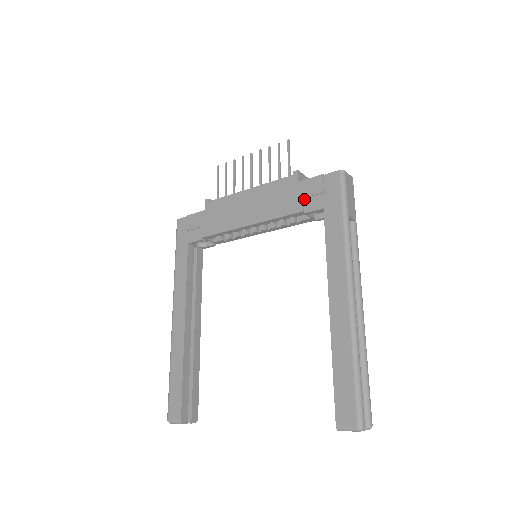
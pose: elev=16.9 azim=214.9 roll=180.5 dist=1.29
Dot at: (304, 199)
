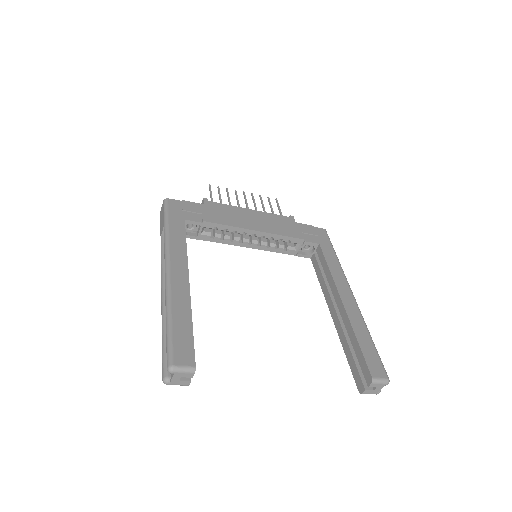
Dot at: (303, 233)
